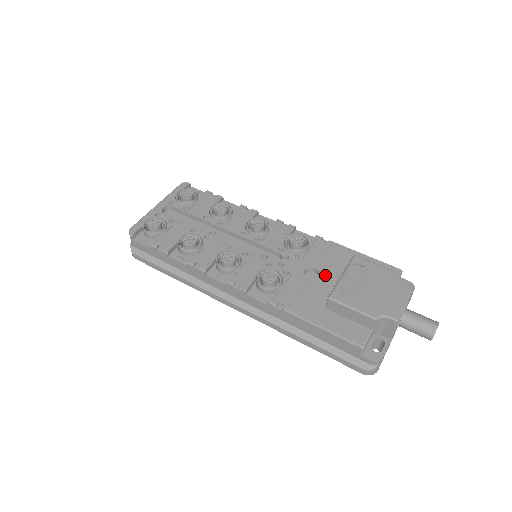
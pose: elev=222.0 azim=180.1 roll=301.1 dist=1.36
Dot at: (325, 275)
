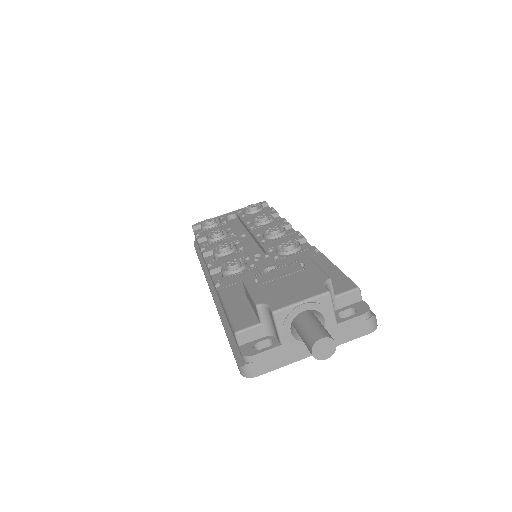
Dot at: occluded
